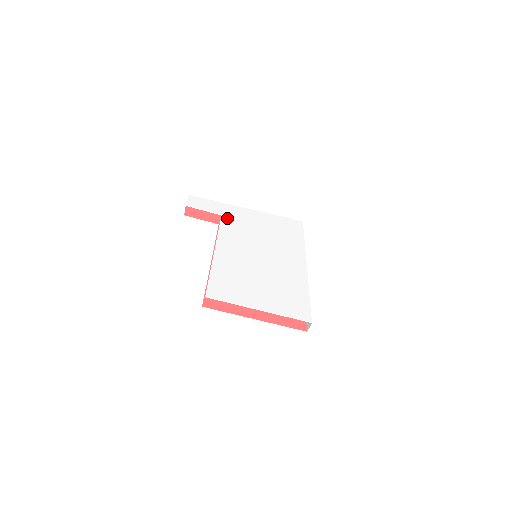
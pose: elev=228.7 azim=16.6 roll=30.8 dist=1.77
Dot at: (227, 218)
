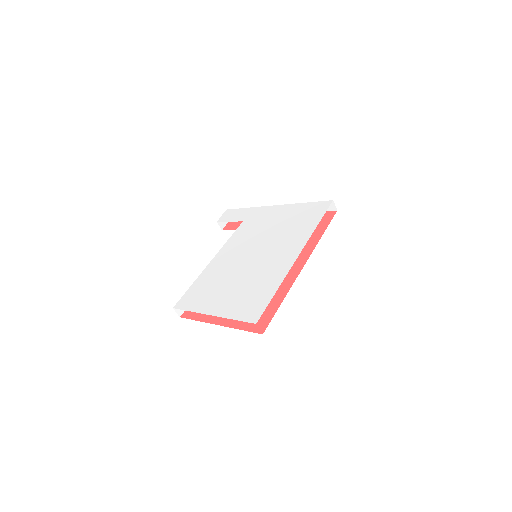
Dot at: (246, 223)
